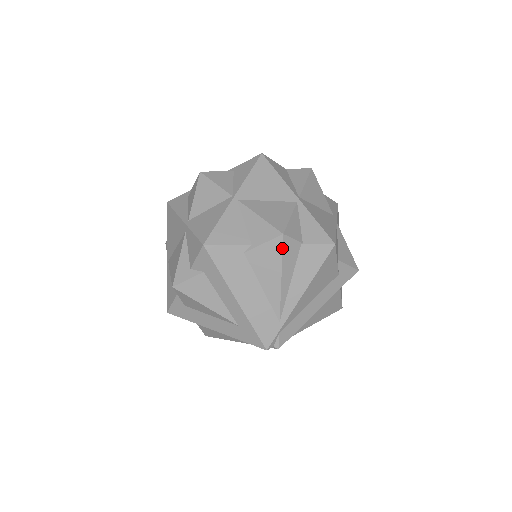
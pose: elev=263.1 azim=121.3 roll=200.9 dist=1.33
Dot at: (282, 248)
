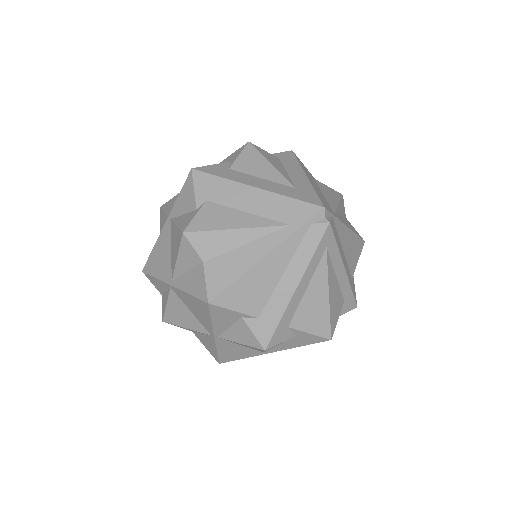
Dot at: (341, 197)
